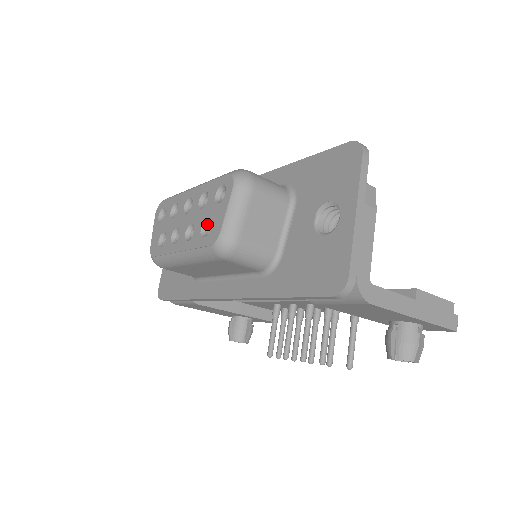
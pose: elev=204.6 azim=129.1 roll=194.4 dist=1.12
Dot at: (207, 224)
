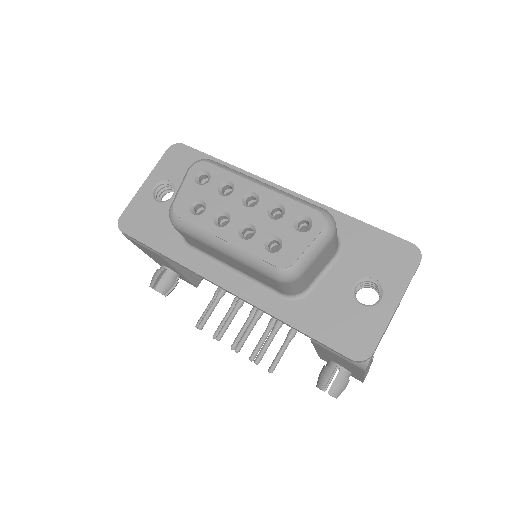
Dot at: (274, 239)
